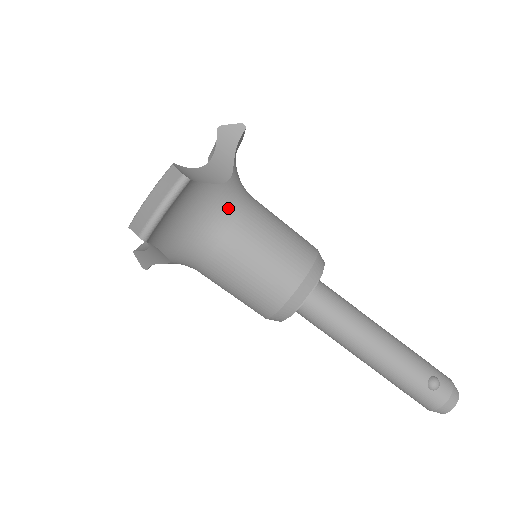
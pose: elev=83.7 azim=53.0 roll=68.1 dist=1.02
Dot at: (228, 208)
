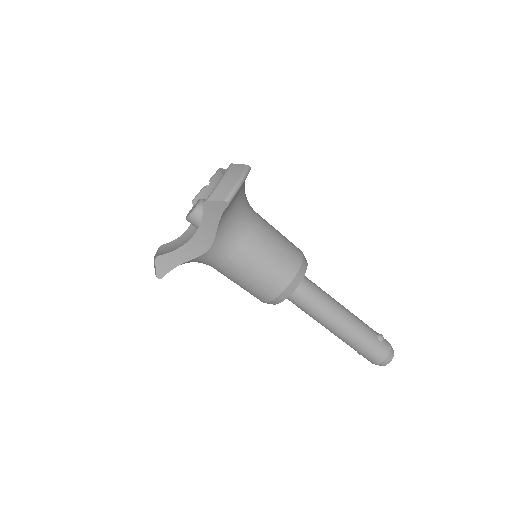
Dot at: (251, 208)
